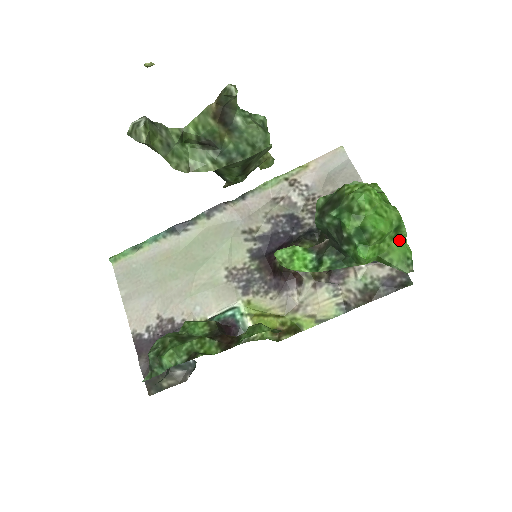
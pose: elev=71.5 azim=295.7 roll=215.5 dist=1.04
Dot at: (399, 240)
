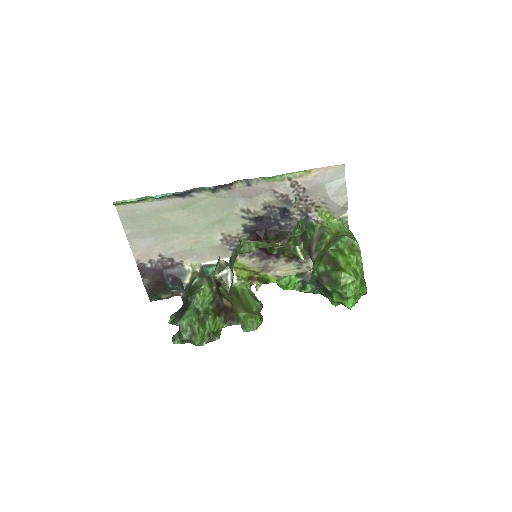
Dot at: occluded
